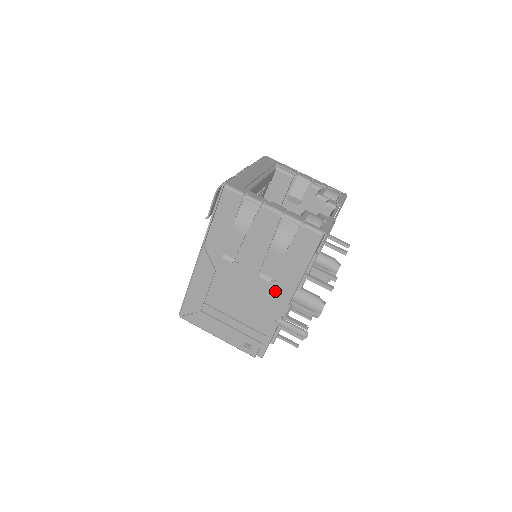
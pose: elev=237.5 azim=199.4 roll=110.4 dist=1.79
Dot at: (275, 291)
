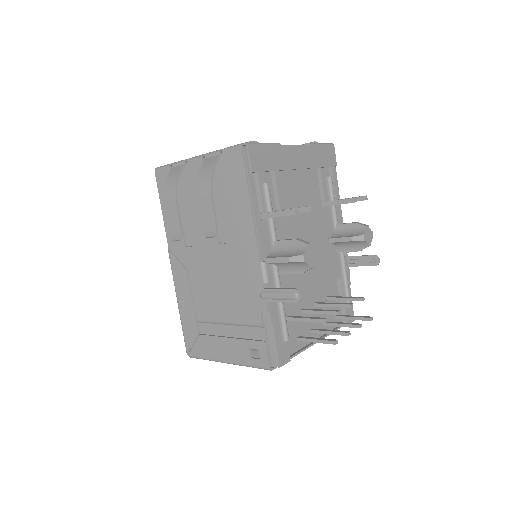
Dot at: (240, 254)
